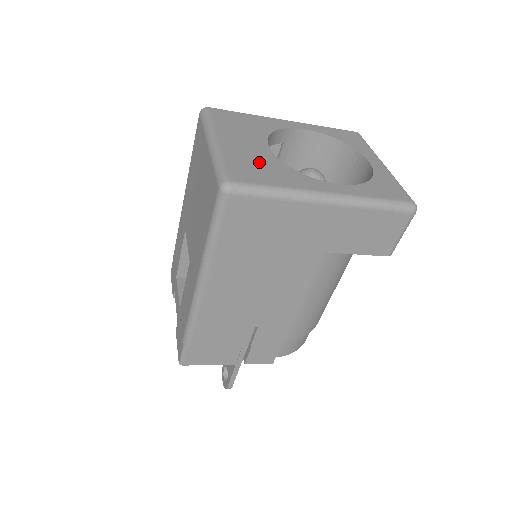
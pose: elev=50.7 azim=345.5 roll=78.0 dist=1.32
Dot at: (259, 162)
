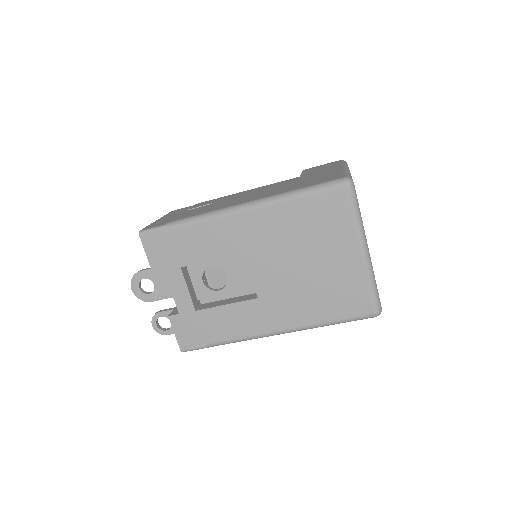
Dot at: occluded
